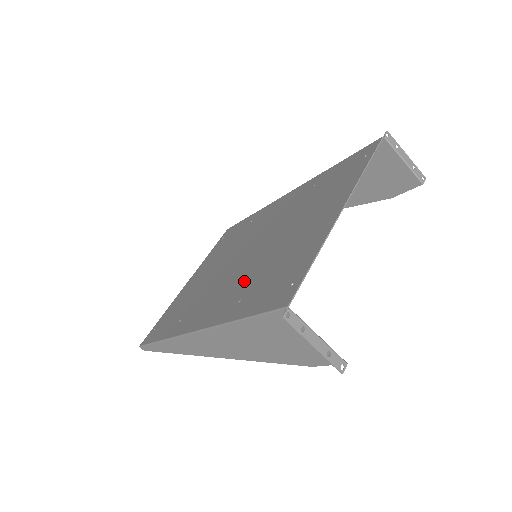
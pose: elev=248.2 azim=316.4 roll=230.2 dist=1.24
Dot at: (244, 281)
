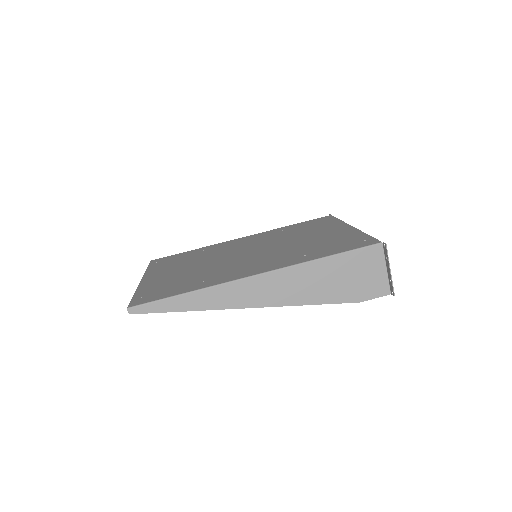
Dot at: (286, 253)
